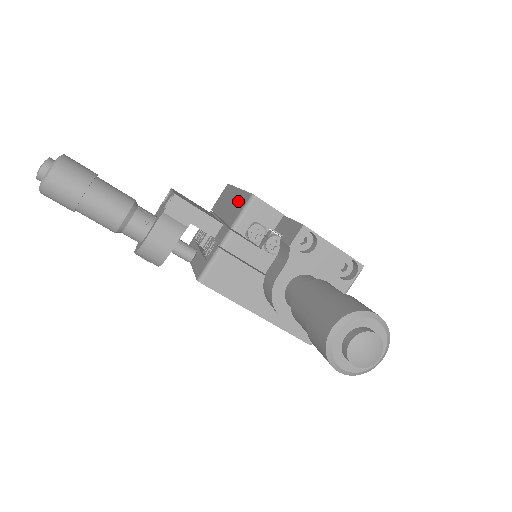
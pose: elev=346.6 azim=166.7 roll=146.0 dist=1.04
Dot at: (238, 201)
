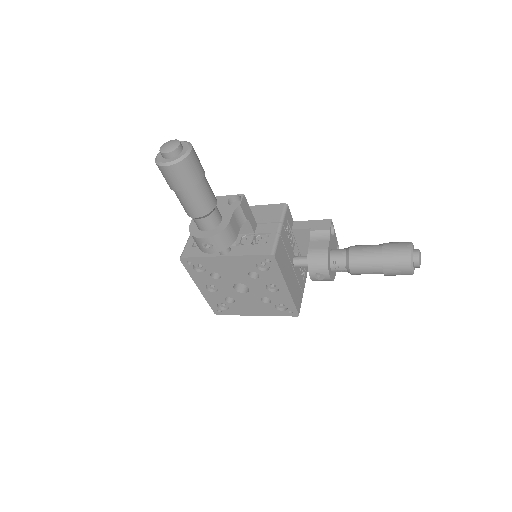
Dot at: (262, 210)
